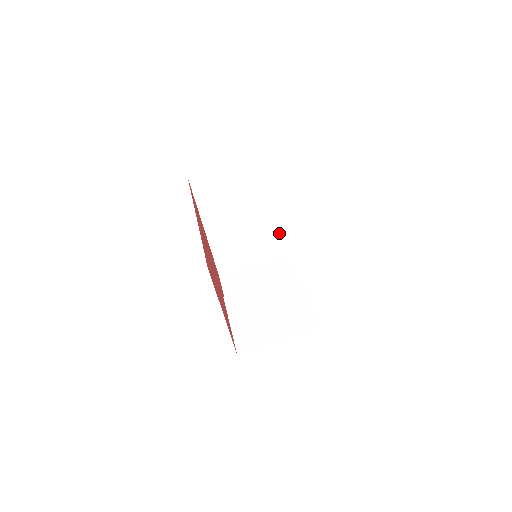
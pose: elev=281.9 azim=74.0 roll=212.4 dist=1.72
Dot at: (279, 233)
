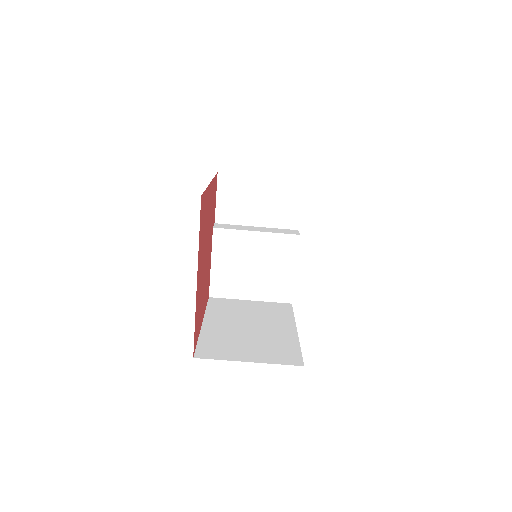
Dot at: occluded
